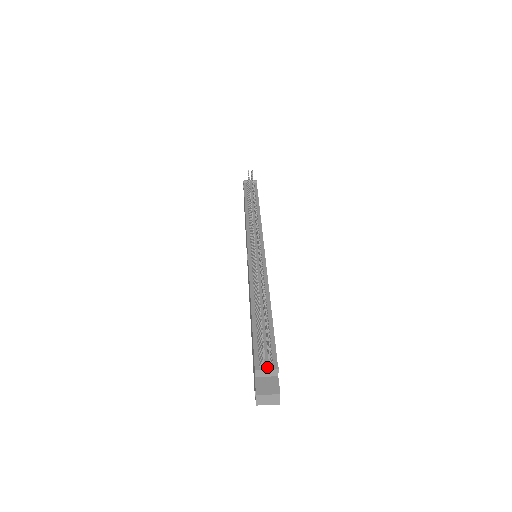
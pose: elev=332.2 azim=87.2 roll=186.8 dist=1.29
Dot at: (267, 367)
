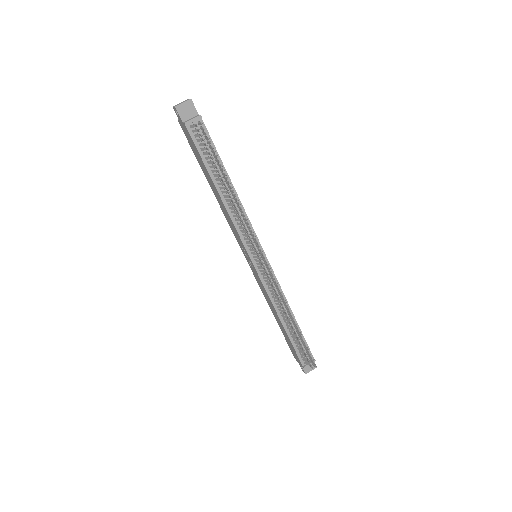
Dot at: occluded
